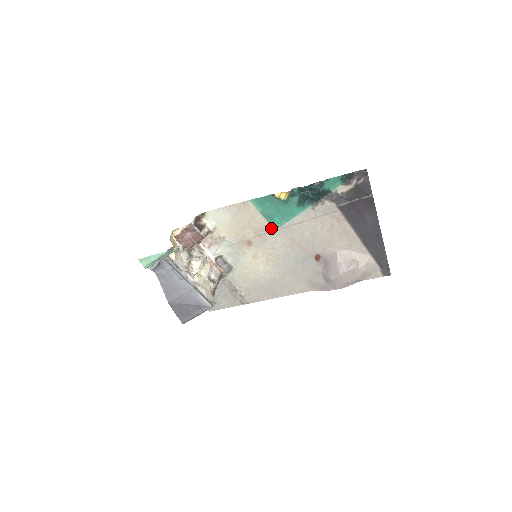
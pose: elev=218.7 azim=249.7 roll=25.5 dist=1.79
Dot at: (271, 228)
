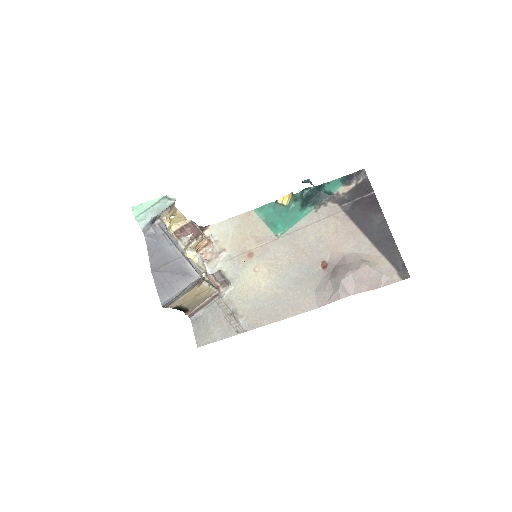
Dot at: (274, 236)
